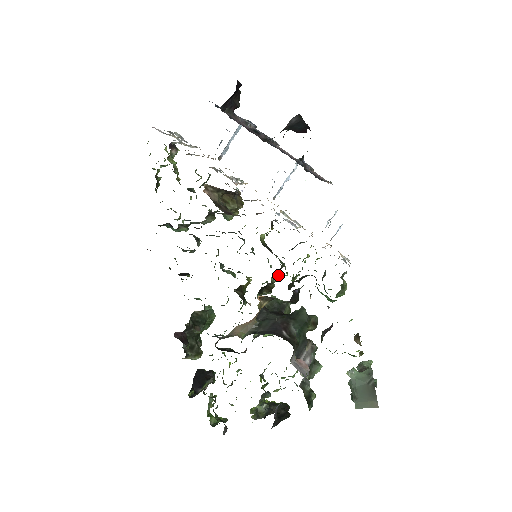
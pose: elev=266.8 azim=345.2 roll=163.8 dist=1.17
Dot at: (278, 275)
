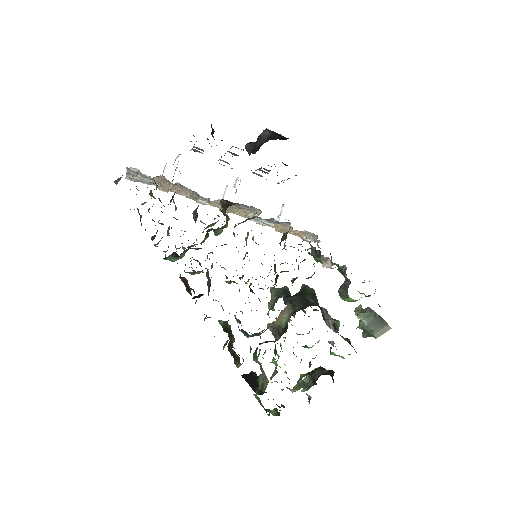
Dot at: occluded
